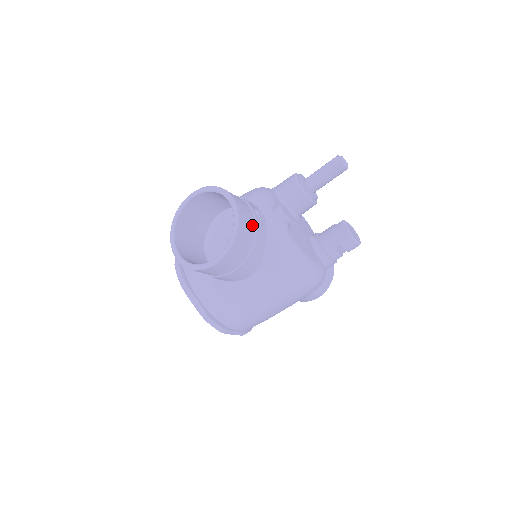
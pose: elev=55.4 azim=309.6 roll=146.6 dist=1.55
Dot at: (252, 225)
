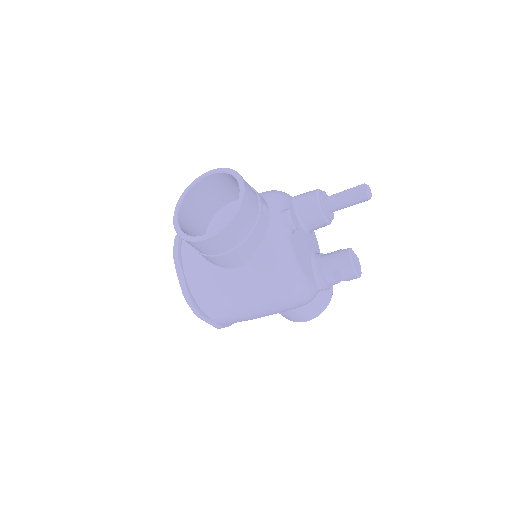
Dot at: (254, 216)
